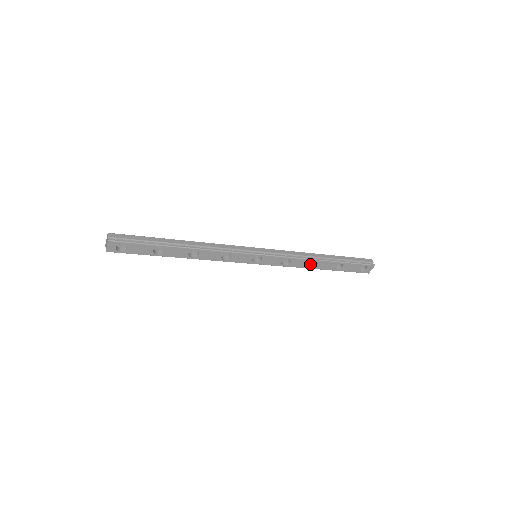
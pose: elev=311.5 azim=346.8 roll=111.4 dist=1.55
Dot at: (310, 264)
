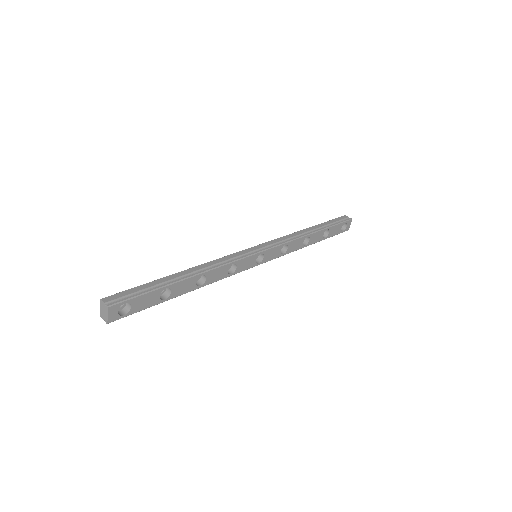
Dot at: occluded
